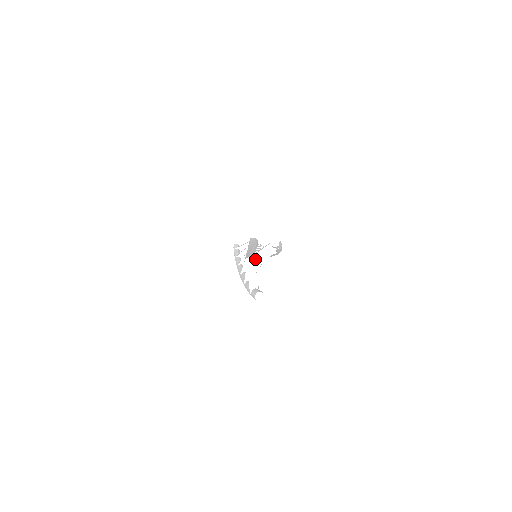
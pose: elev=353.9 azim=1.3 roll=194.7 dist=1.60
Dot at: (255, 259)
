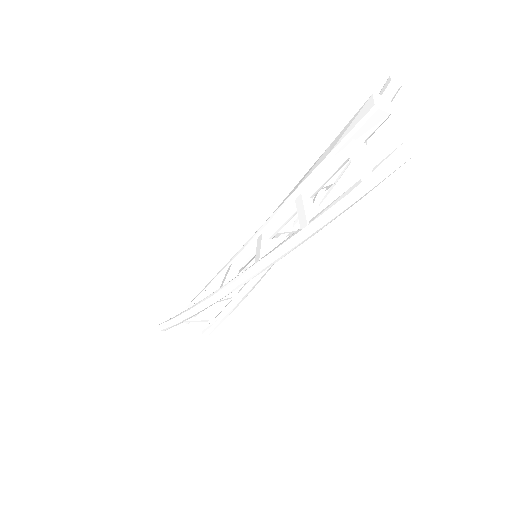
Dot at: (384, 96)
